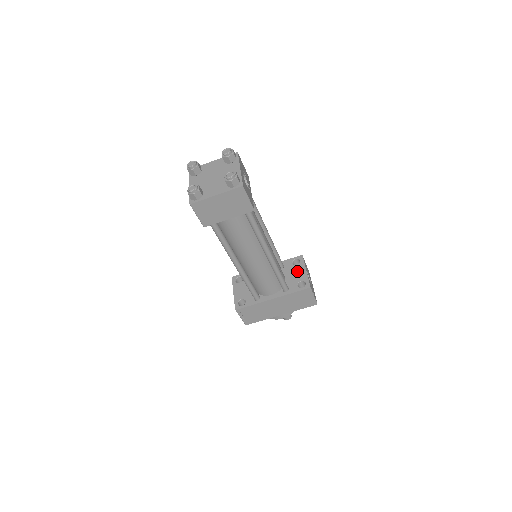
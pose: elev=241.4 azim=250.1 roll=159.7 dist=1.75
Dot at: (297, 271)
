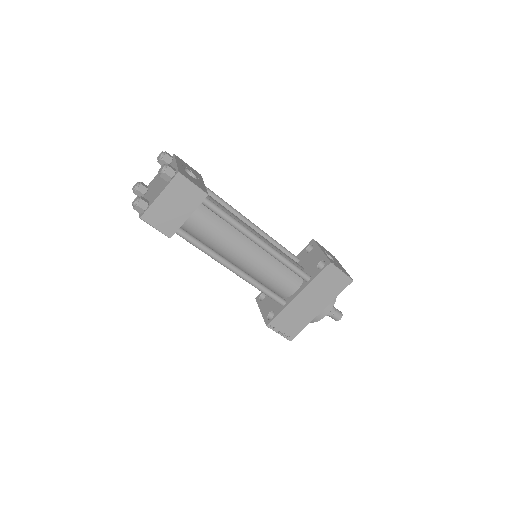
Dot at: (313, 256)
